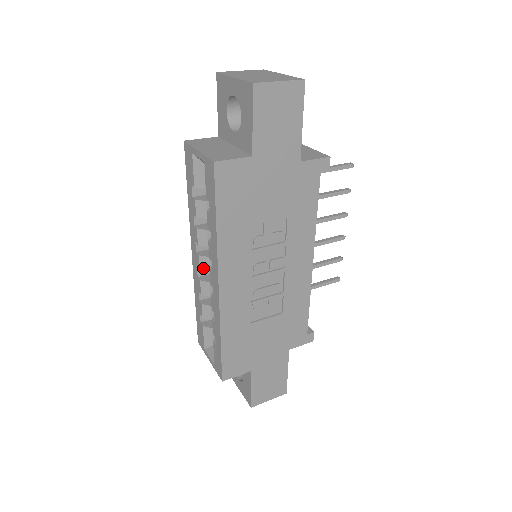
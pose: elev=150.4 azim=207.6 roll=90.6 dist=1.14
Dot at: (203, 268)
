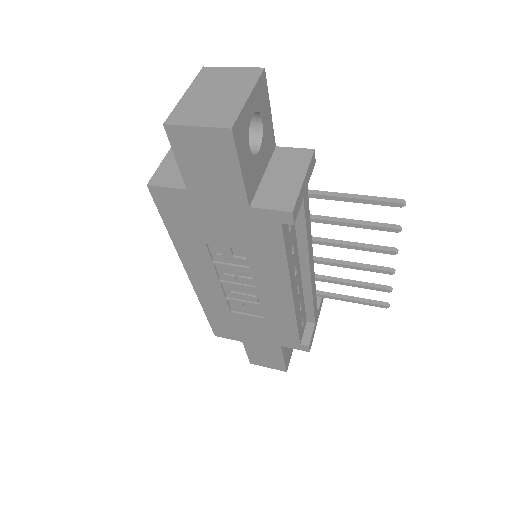
Dot at: occluded
